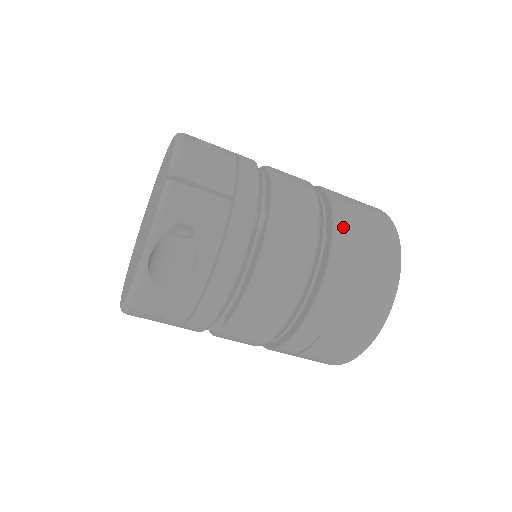
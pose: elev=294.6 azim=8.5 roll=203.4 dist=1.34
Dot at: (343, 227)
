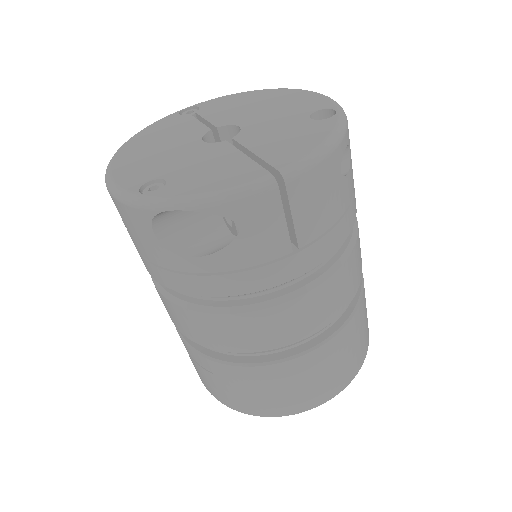
Dot at: (330, 348)
